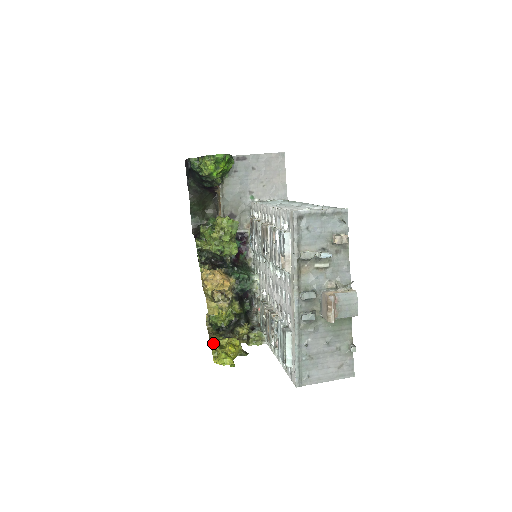
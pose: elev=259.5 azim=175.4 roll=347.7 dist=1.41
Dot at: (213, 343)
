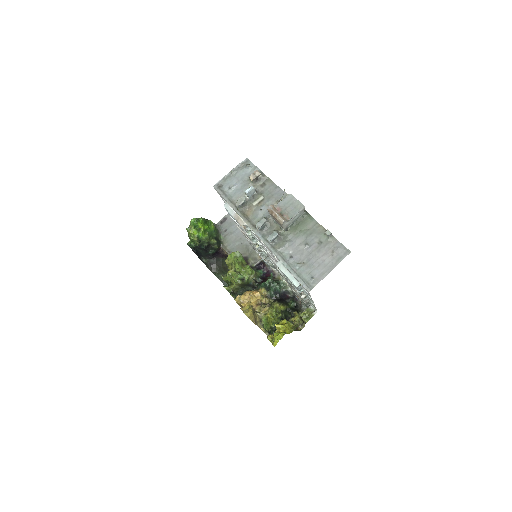
Dot at: occluded
